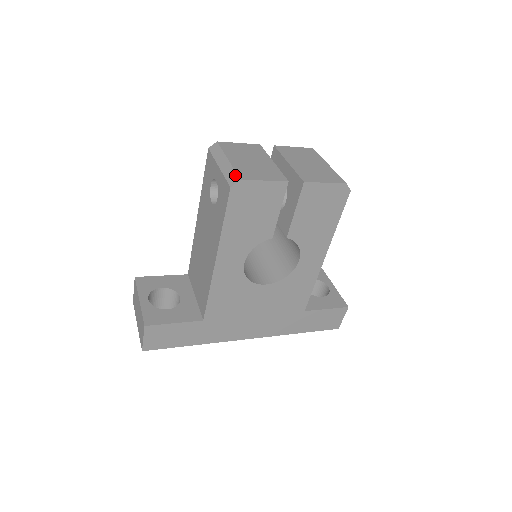
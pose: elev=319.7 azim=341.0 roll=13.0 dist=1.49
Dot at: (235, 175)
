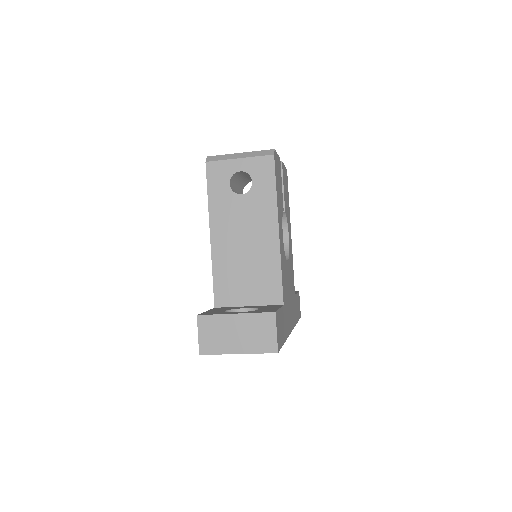
Dot at: (265, 151)
